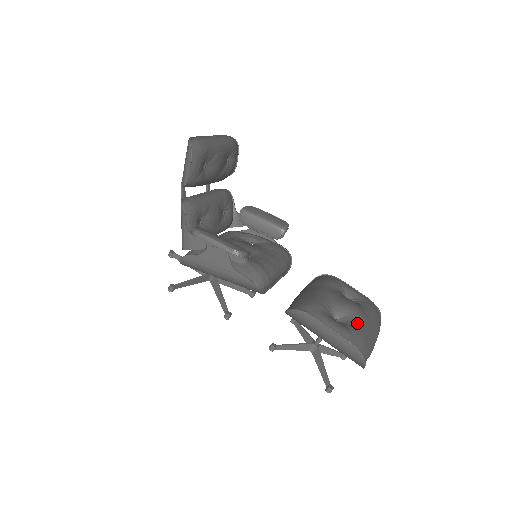
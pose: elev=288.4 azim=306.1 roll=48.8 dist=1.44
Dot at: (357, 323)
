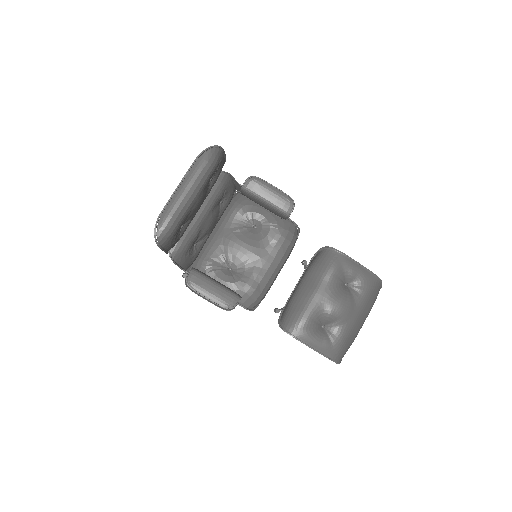
Dot at: (342, 330)
